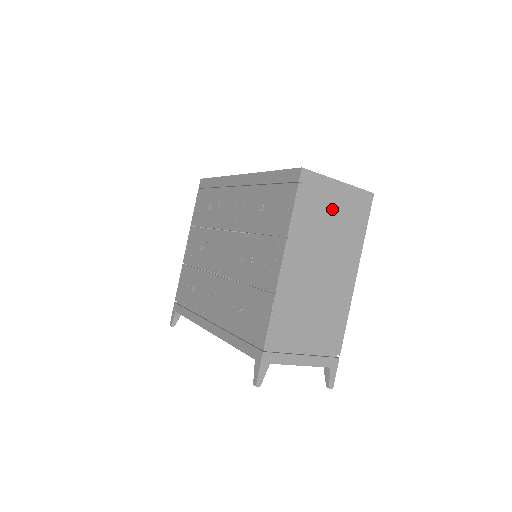
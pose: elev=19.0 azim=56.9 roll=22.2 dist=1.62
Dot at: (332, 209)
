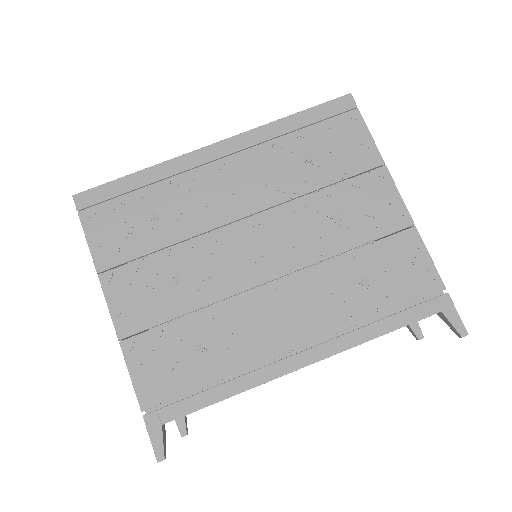
Dot at: occluded
